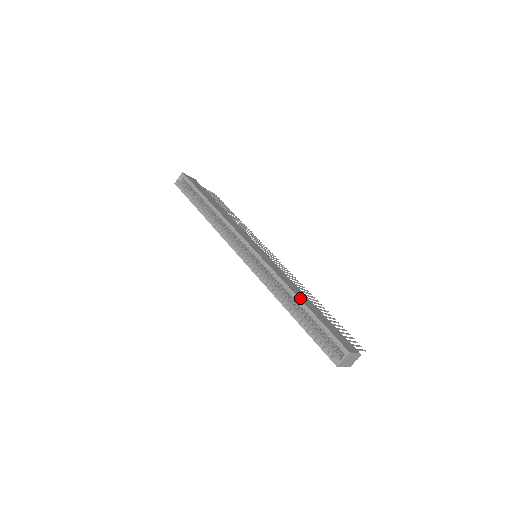
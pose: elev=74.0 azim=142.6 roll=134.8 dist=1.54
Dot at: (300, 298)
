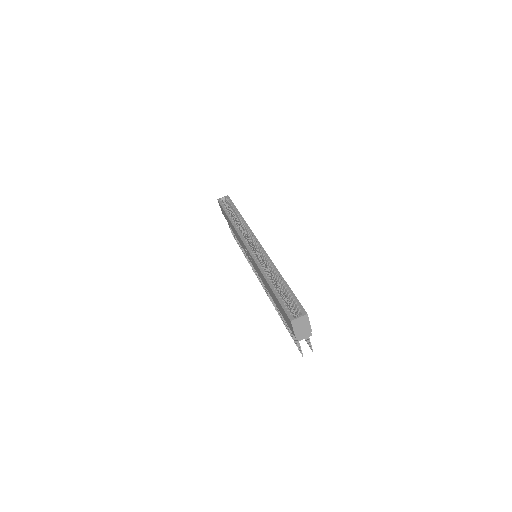
Dot at: occluded
